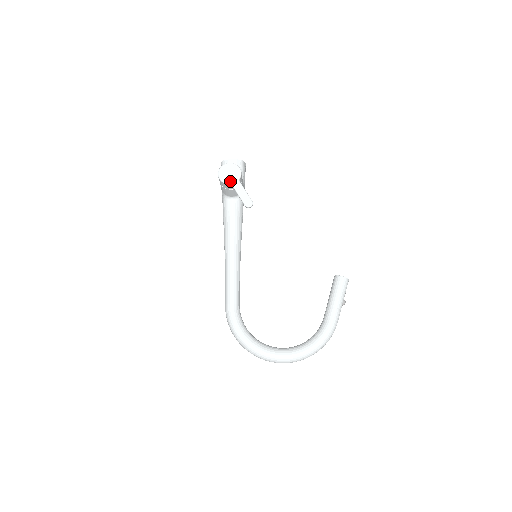
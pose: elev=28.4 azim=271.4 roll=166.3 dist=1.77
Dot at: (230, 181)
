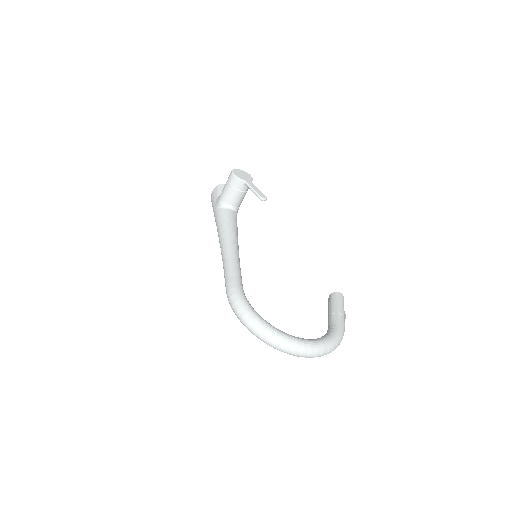
Dot at: (244, 179)
